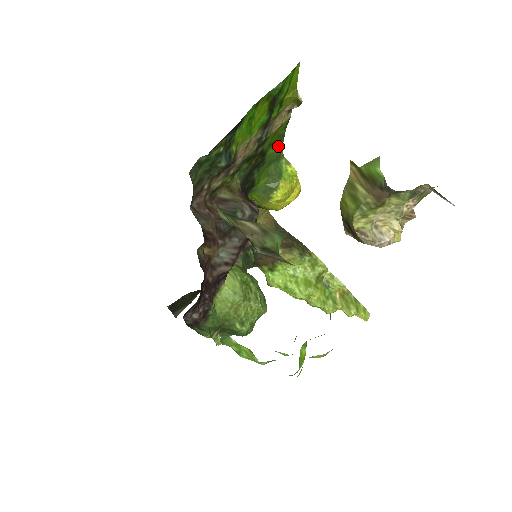
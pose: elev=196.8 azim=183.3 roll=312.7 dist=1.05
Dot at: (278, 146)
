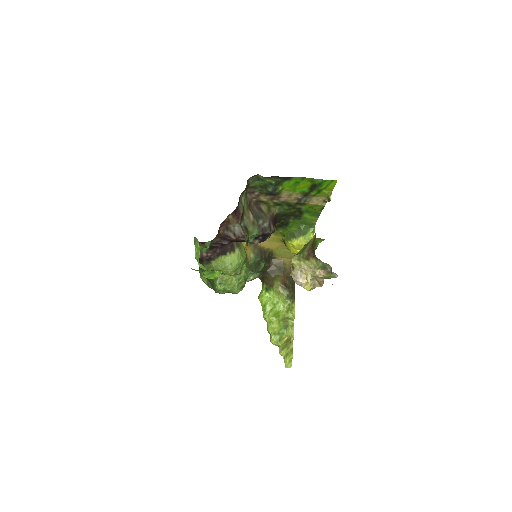
Dot at: (314, 218)
